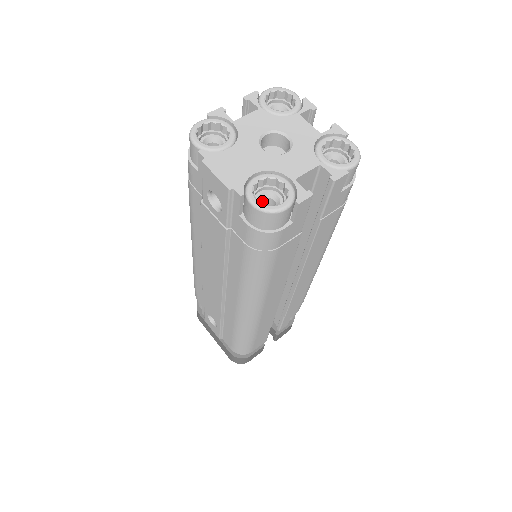
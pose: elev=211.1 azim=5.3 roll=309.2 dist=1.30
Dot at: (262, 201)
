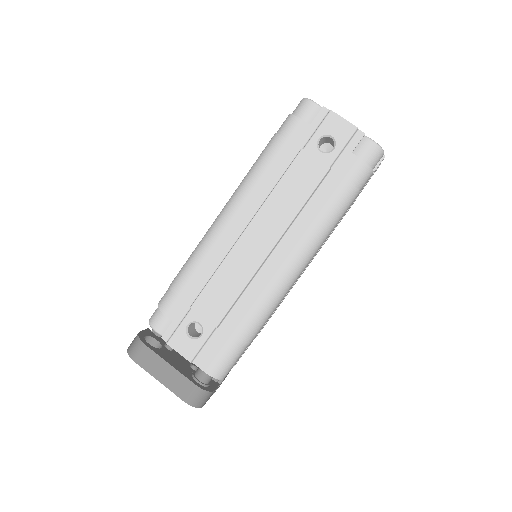
Dot at: occluded
